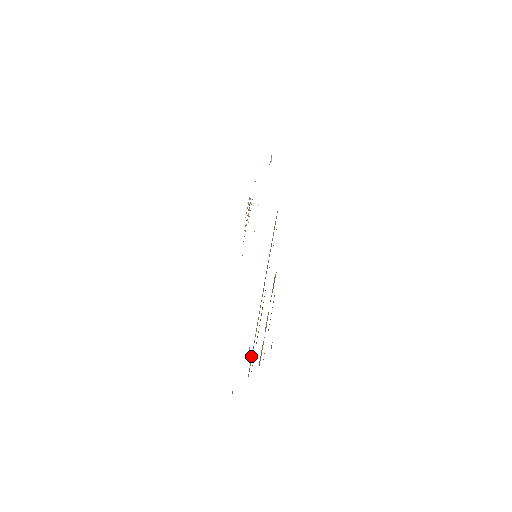
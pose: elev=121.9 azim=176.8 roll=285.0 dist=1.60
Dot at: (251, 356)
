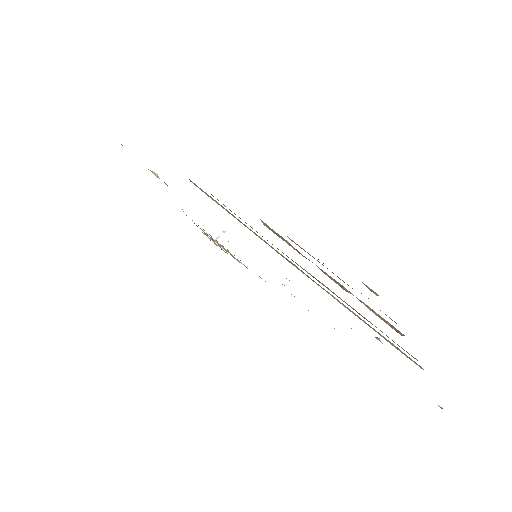
Dot at: occluded
